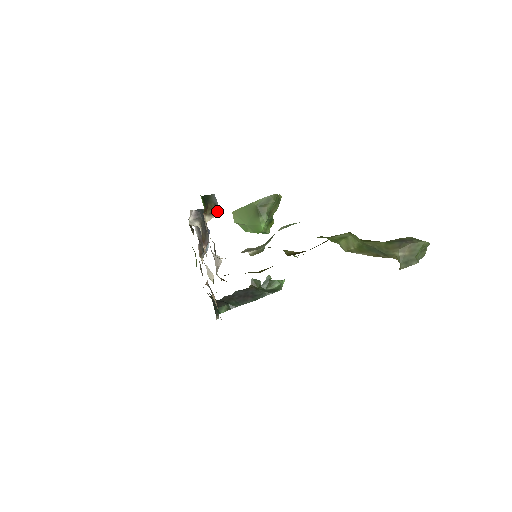
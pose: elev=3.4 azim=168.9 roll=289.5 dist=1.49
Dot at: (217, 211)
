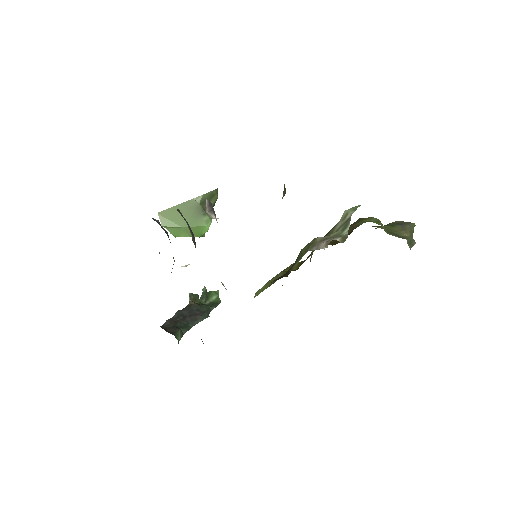
Dot at: occluded
